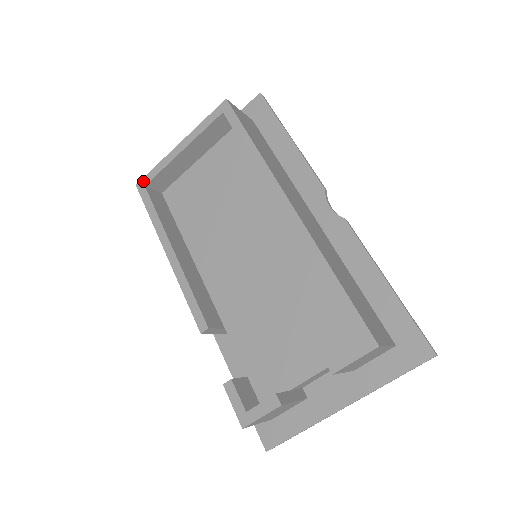
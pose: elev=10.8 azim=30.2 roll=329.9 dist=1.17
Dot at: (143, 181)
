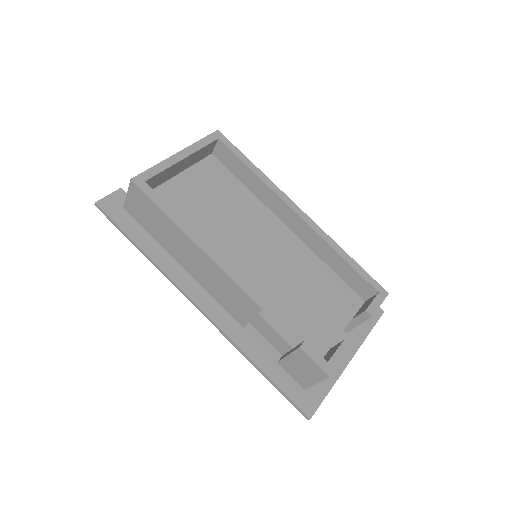
Dot at: (141, 177)
